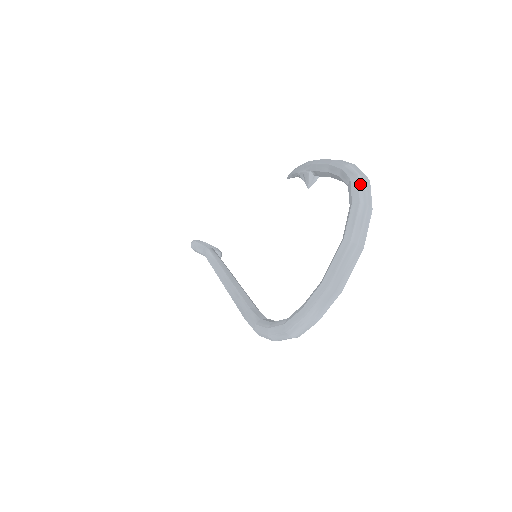
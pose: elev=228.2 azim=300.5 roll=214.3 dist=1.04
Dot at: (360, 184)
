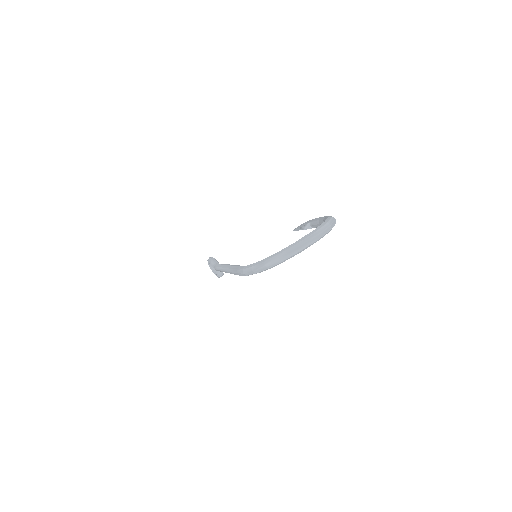
Dot at: (332, 219)
